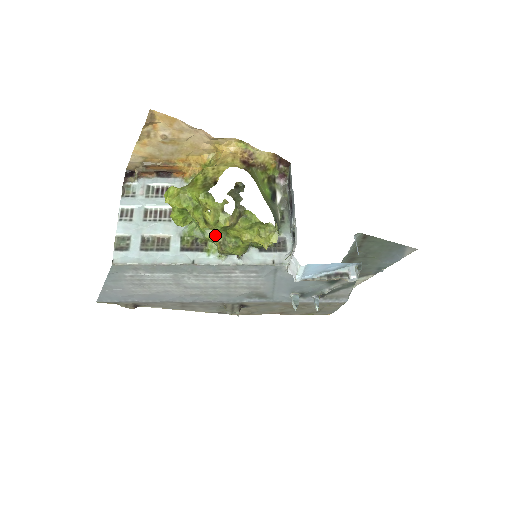
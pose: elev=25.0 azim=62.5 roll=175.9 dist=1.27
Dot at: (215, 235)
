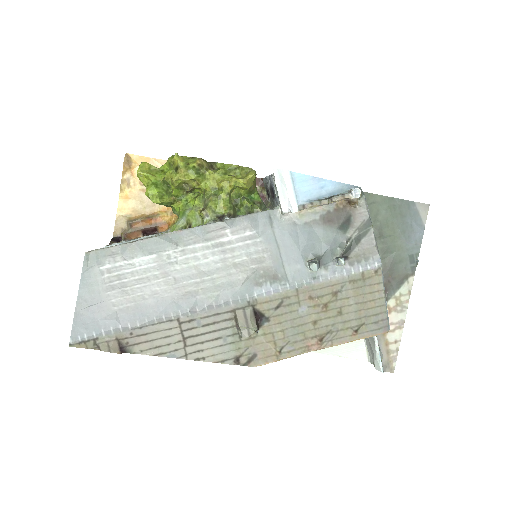
Dot at: (195, 206)
